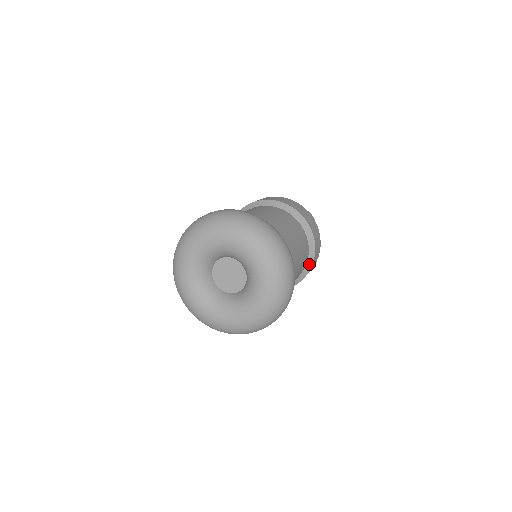
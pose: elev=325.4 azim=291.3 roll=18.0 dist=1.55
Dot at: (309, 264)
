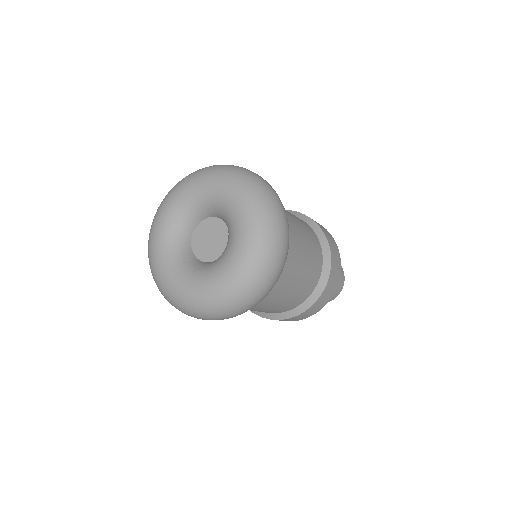
Dot at: (325, 272)
